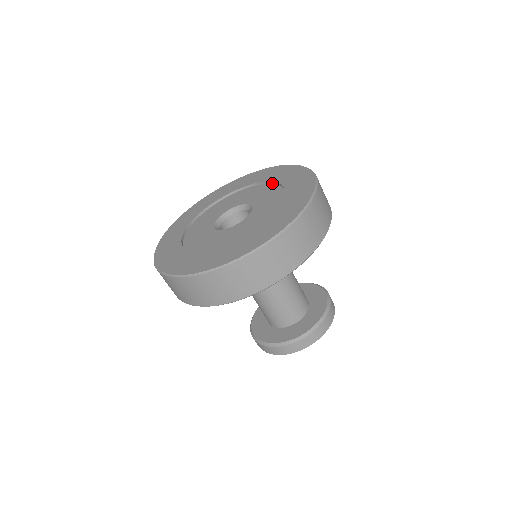
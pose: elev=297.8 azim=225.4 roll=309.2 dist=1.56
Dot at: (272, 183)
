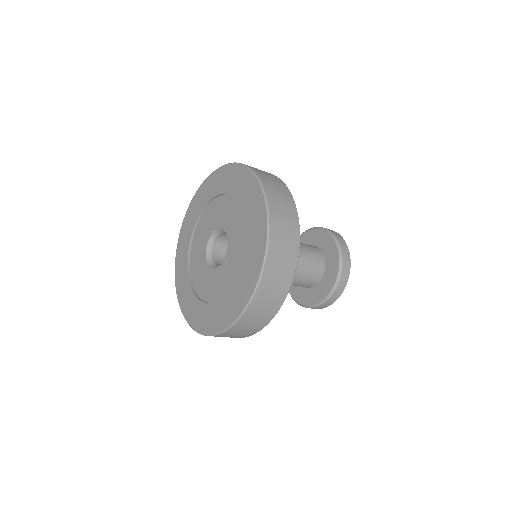
Dot at: (231, 195)
